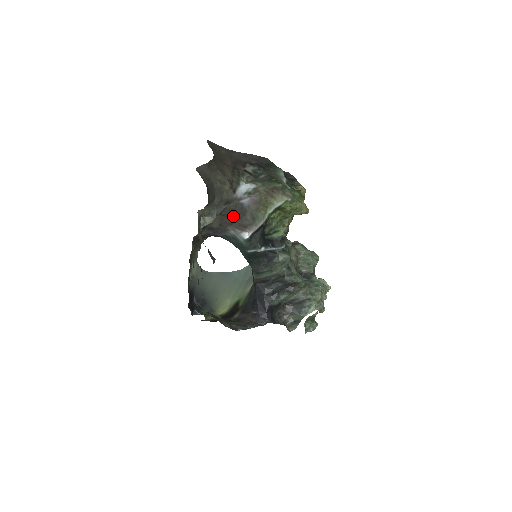
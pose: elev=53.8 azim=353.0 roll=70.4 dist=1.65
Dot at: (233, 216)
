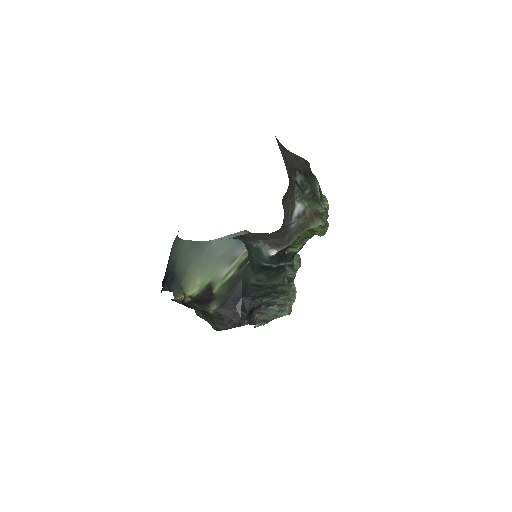
Dot at: (274, 235)
